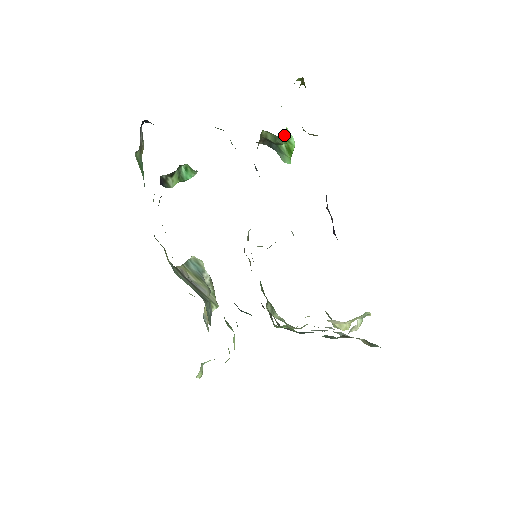
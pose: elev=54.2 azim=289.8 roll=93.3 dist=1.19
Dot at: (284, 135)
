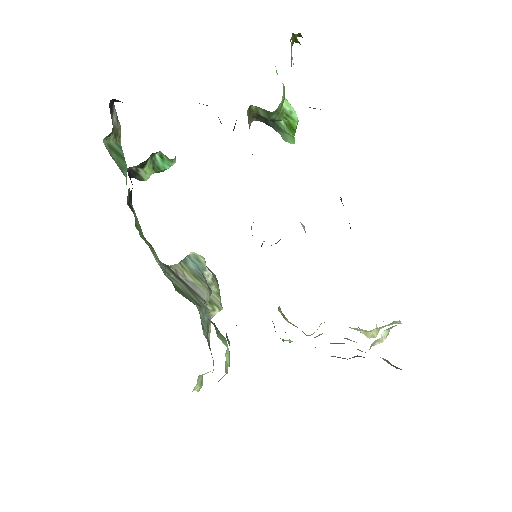
Dot at: (281, 109)
